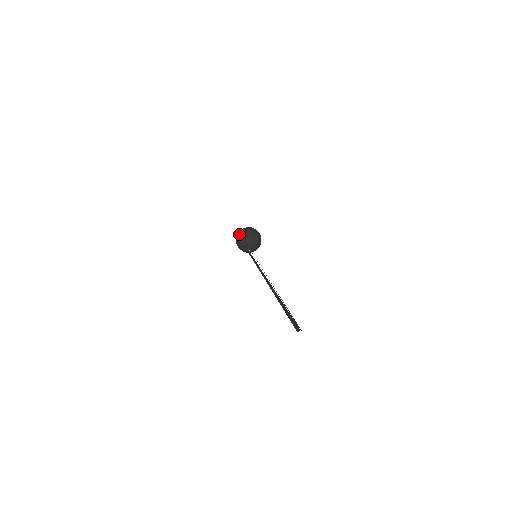
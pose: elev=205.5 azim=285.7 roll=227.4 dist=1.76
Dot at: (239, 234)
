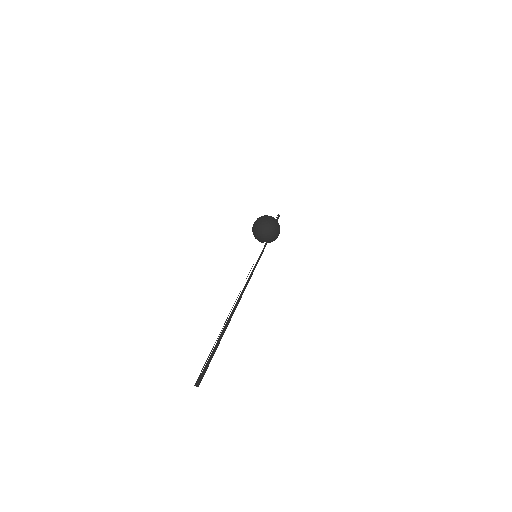
Dot at: (252, 227)
